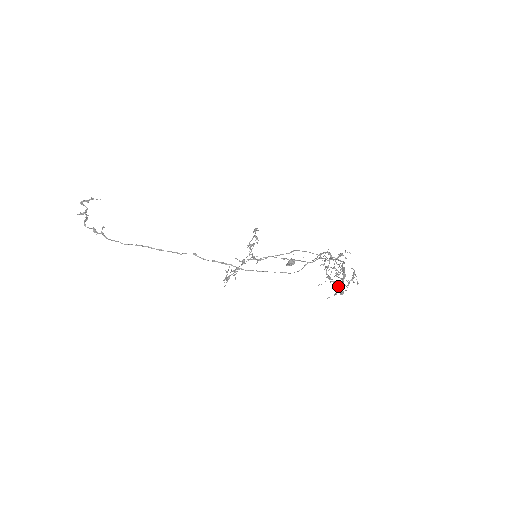
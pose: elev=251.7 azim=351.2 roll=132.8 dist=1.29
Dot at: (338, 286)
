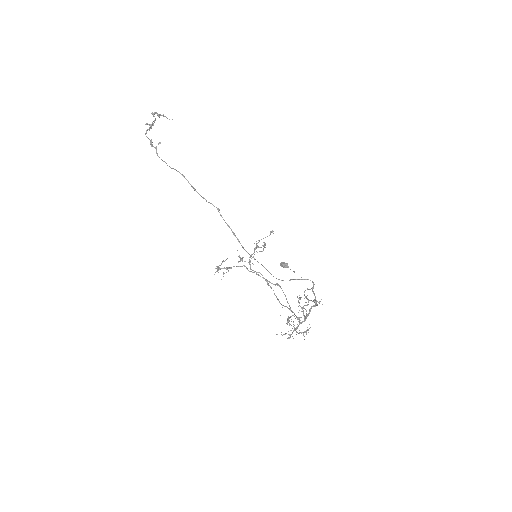
Dot at: (291, 330)
